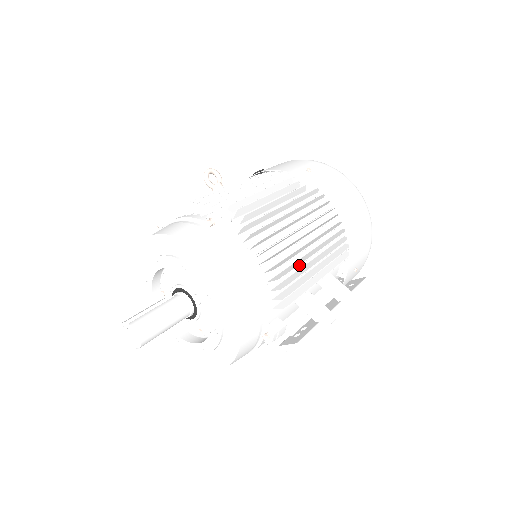
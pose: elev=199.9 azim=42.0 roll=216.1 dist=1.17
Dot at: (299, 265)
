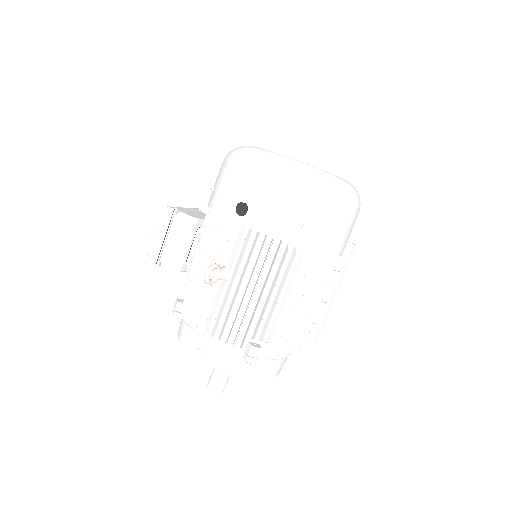
Dot at: occluded
